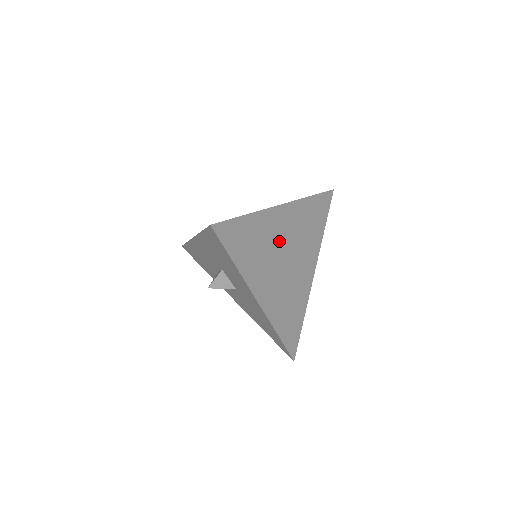
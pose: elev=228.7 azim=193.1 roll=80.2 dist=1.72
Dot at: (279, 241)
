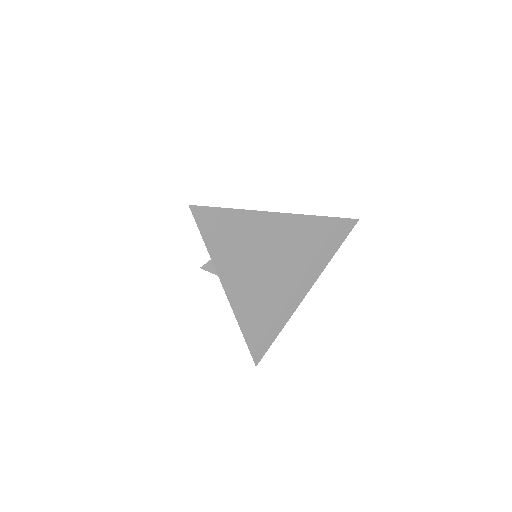
Dot at: (269, 246)
